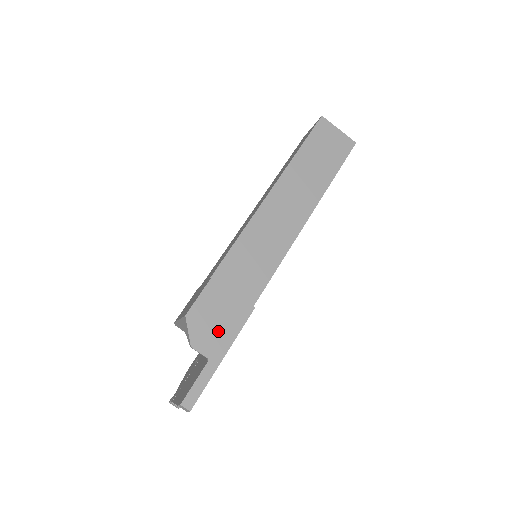
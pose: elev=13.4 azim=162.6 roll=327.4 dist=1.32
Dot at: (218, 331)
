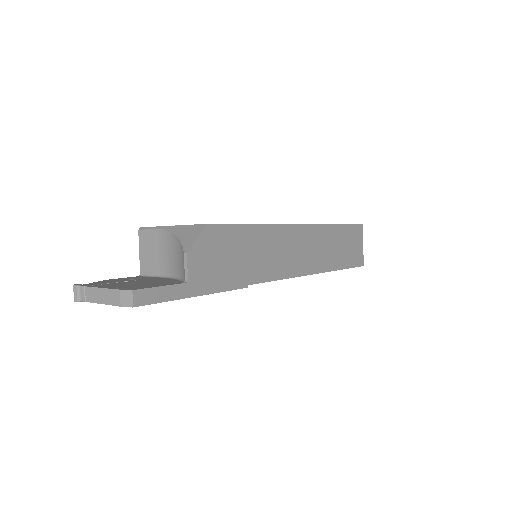
Dot at: (214, 269)
